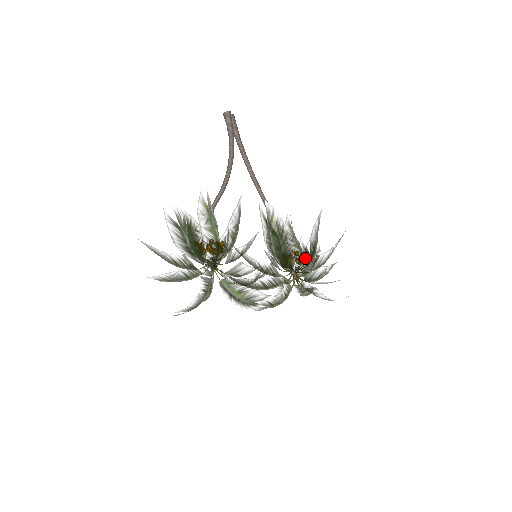
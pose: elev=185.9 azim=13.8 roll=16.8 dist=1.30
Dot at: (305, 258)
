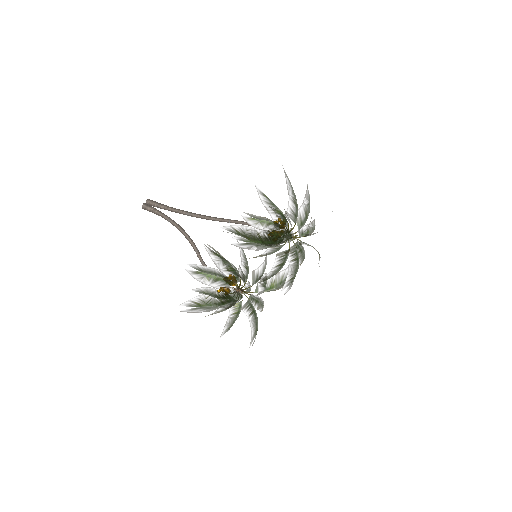
Dot at: (275, 240)
